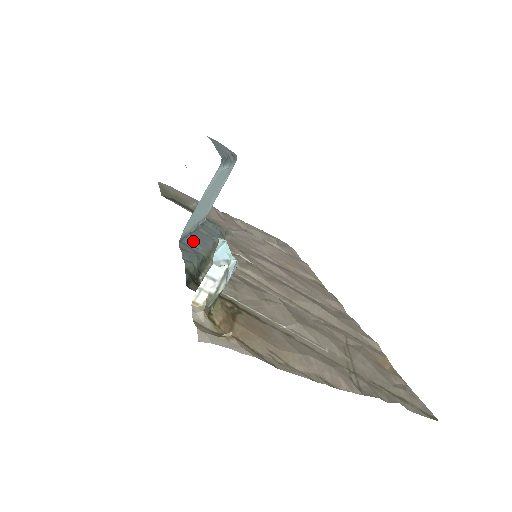
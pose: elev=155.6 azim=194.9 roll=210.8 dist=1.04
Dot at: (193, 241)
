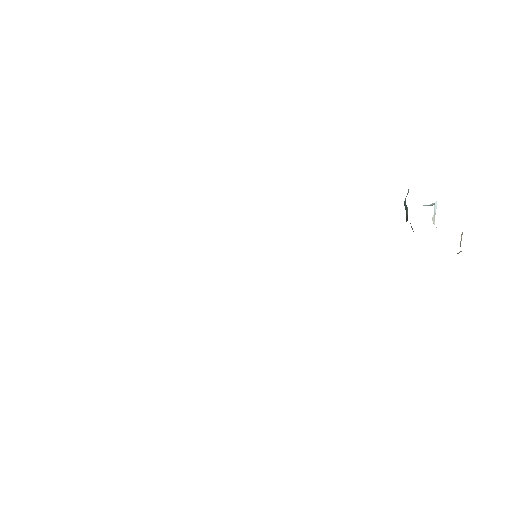
Dot at: occluded
